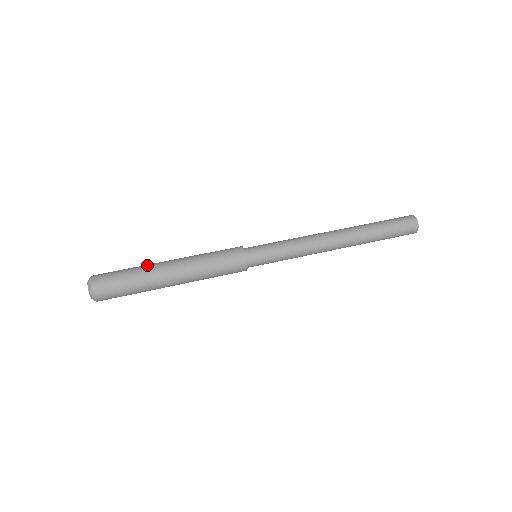
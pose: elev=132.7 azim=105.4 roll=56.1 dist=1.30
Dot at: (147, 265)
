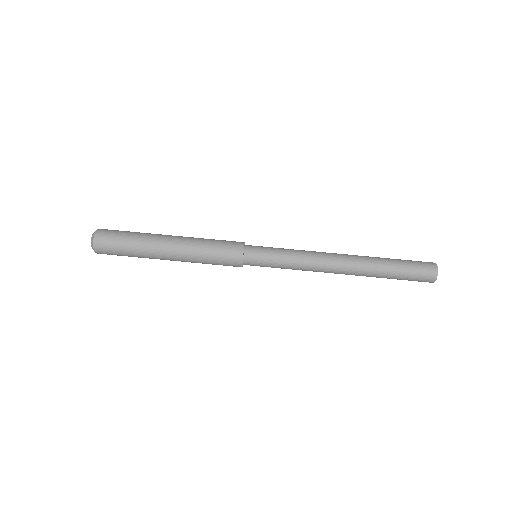
Dot at: (149, 235)
